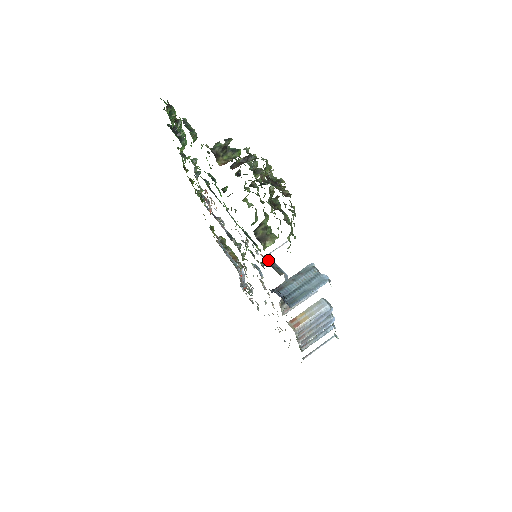
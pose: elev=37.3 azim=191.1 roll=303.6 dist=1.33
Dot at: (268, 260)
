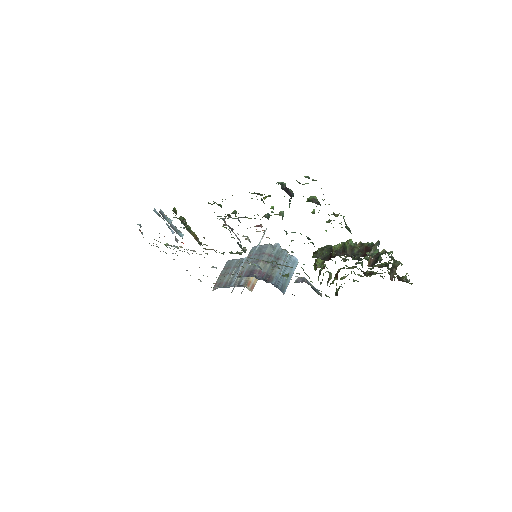
Dot at: occluded
